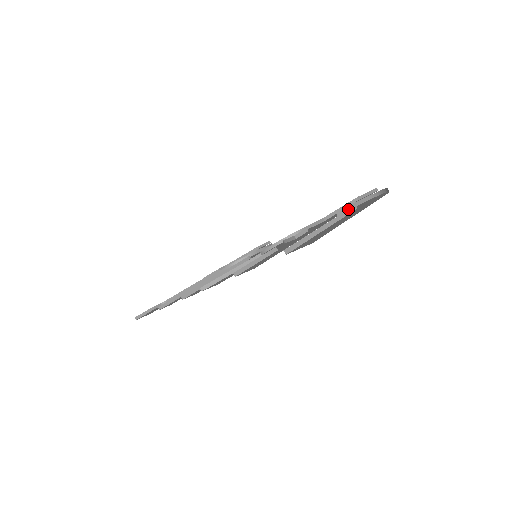
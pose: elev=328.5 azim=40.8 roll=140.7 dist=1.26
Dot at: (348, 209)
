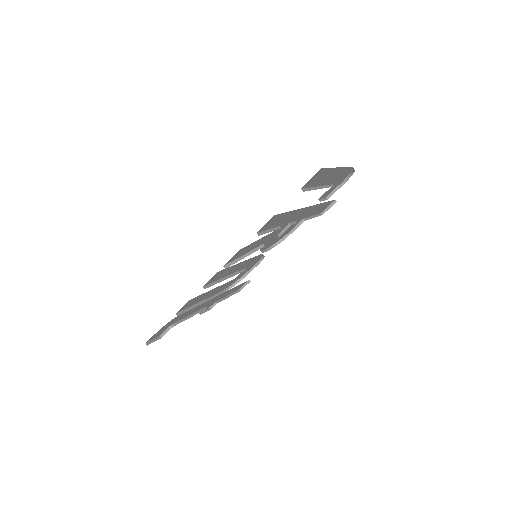
Dot at: (330, 184)
